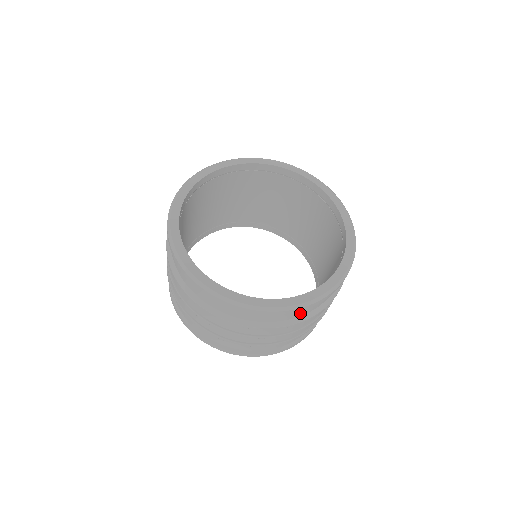
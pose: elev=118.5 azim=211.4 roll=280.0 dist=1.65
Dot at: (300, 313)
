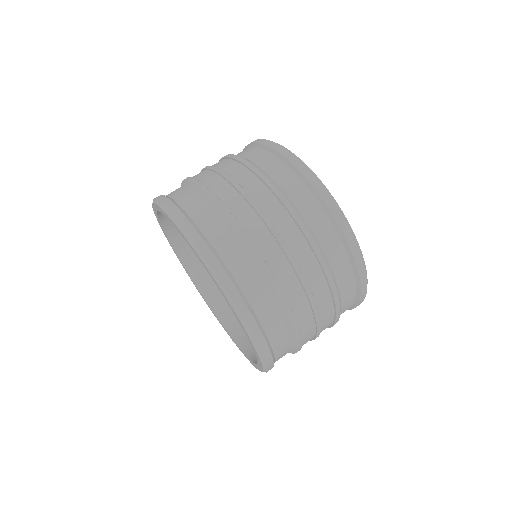
Dot at: (321, 230)
